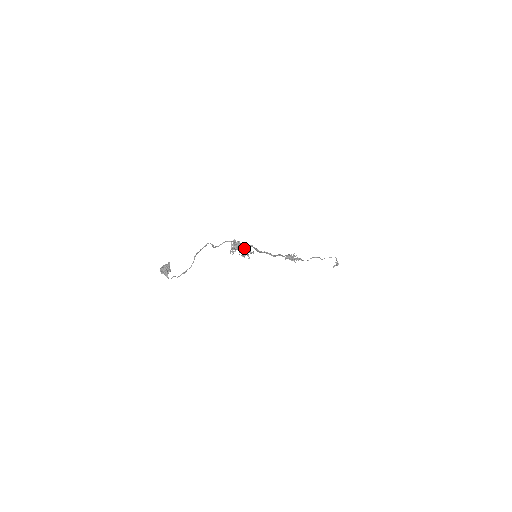
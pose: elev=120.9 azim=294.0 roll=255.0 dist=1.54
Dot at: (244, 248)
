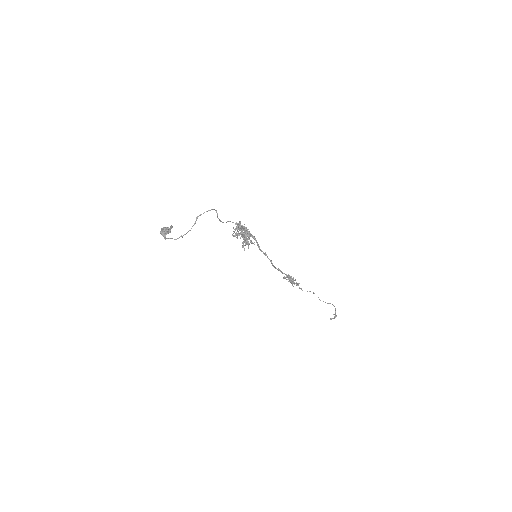
Dot at: (247, 234)
